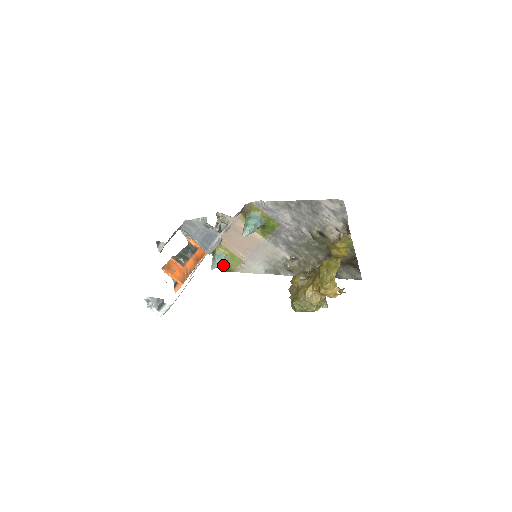
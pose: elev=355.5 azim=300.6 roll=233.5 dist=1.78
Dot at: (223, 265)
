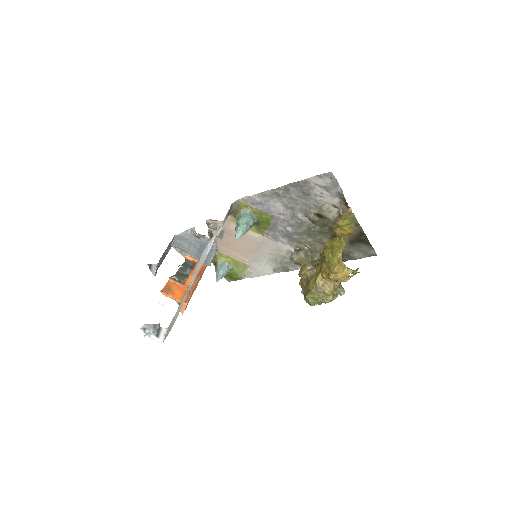
Dot at: (229, 275)
